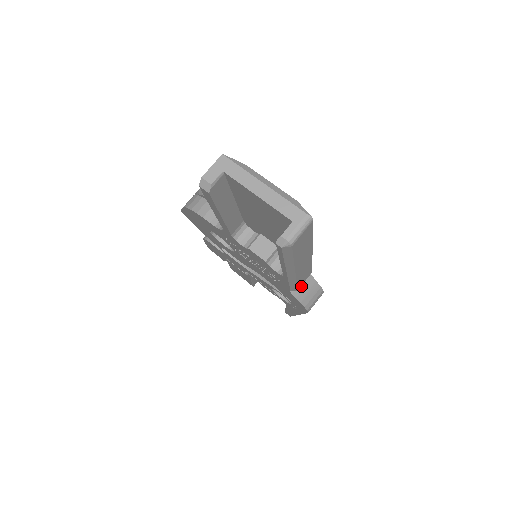
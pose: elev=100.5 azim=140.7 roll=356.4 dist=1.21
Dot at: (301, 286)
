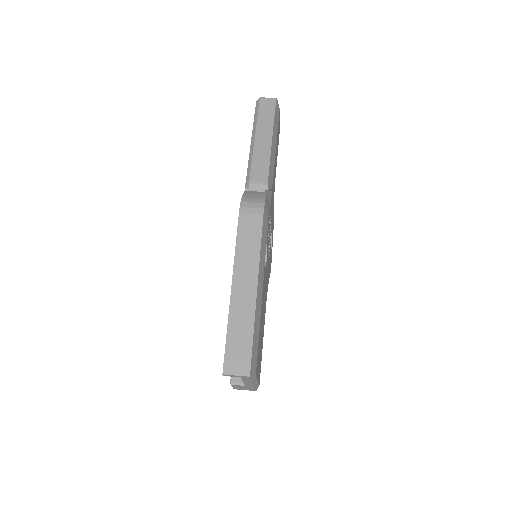
Dot at: (254, 193)
